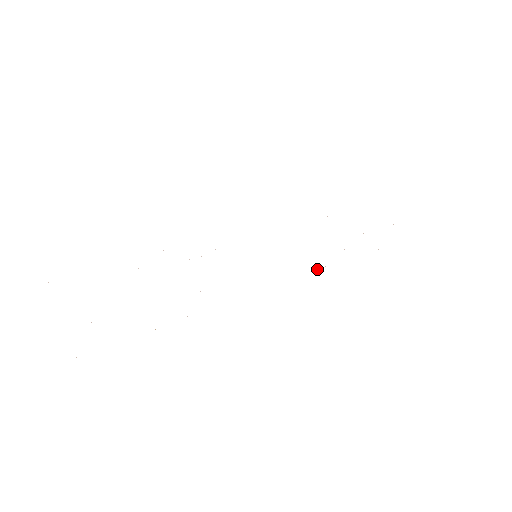
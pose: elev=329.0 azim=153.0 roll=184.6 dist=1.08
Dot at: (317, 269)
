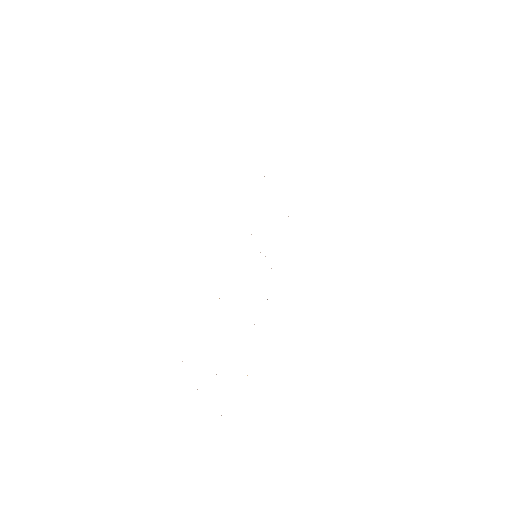
Dot at: occluded
